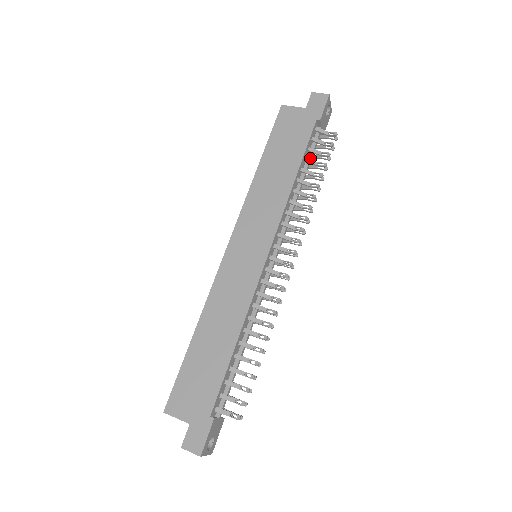
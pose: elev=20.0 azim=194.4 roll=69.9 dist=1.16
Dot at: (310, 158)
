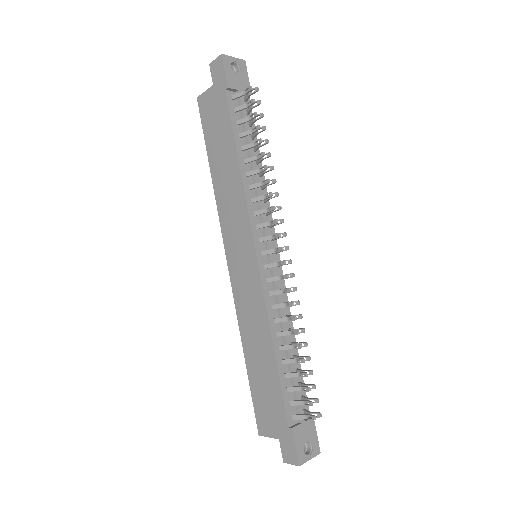
Dot at: (245, 130)
